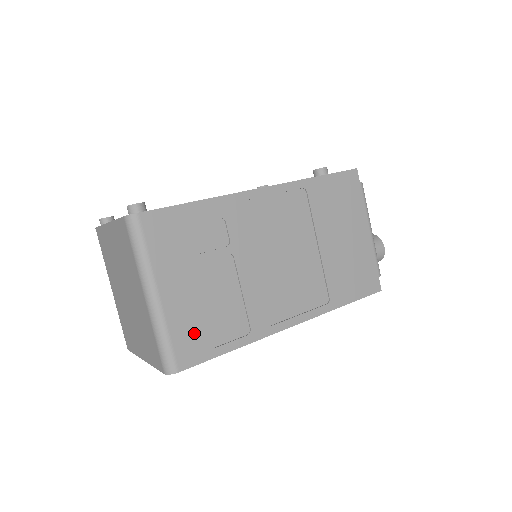
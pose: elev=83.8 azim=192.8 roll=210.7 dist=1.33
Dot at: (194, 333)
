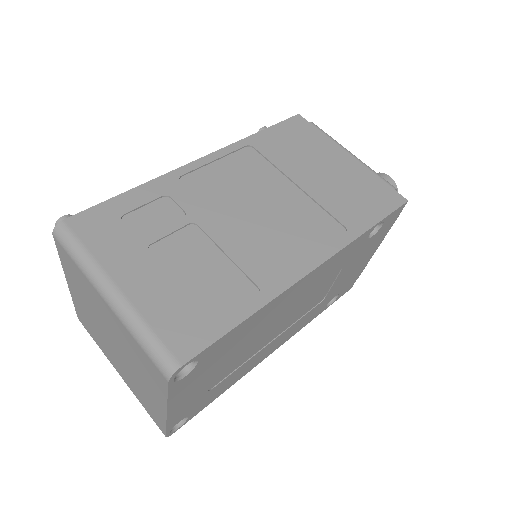
Dot at: (183, 315)
